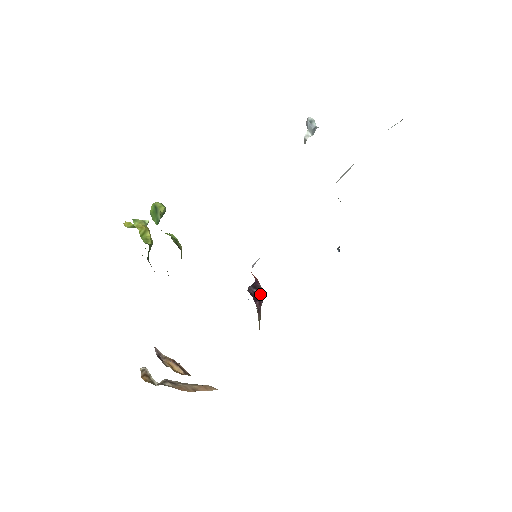
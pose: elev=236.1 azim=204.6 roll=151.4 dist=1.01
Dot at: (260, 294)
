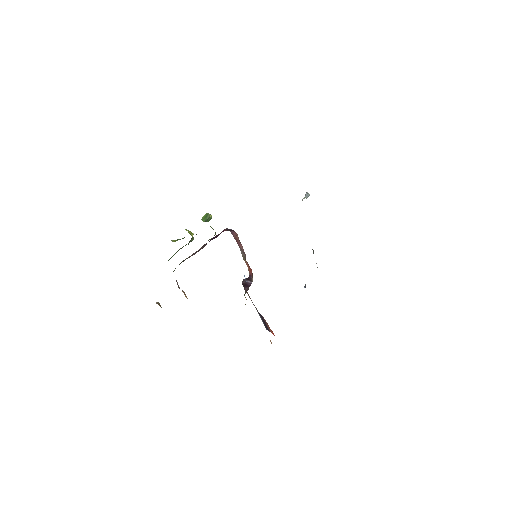
Dot at: (250, 283)
